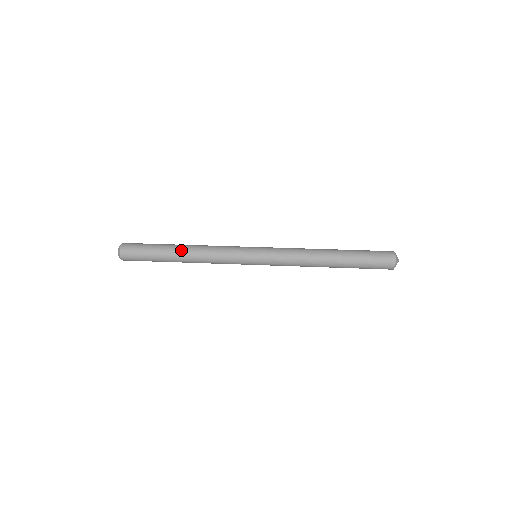
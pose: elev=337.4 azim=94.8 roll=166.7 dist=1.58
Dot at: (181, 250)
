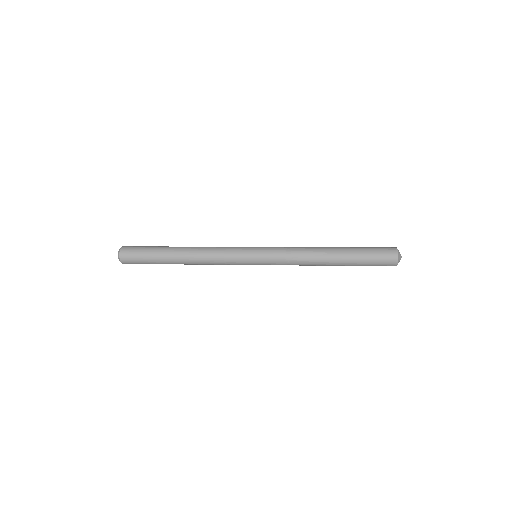
Dot at: (181, 248)
